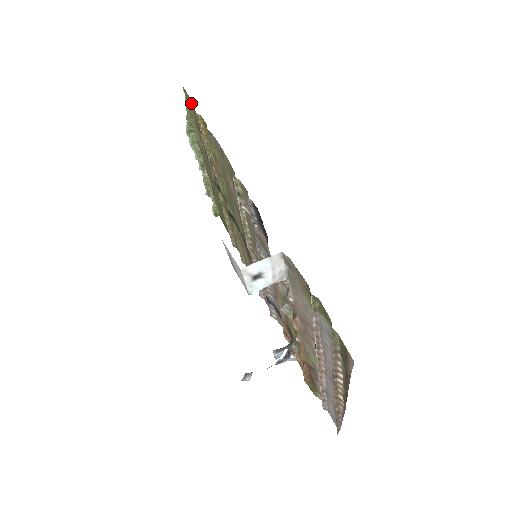
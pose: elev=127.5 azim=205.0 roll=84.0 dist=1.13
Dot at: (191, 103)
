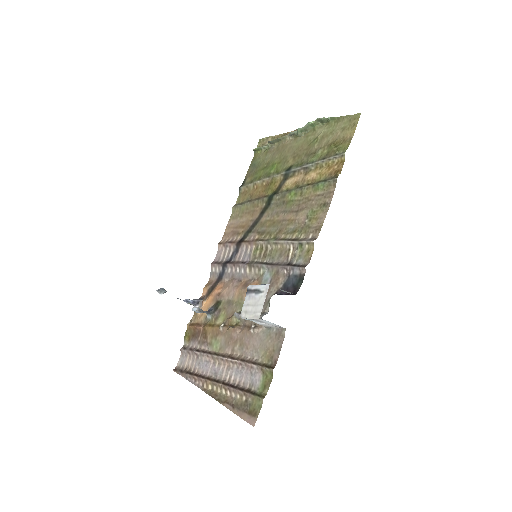
Dot at: (350, 133)
